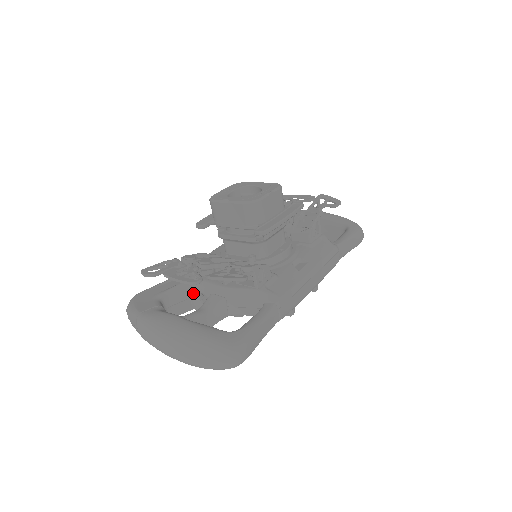
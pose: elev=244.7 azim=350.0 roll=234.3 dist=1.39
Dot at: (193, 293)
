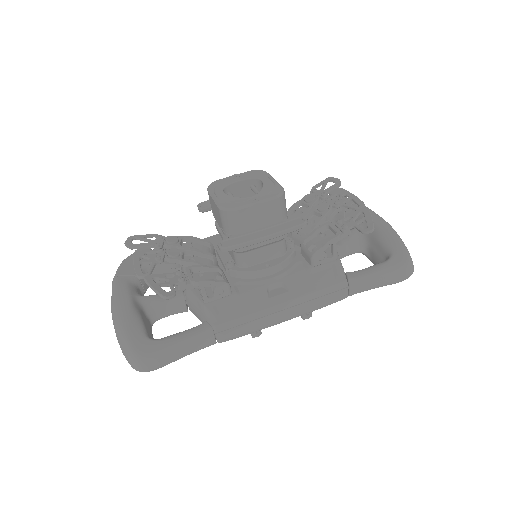
Dot at: occluded
